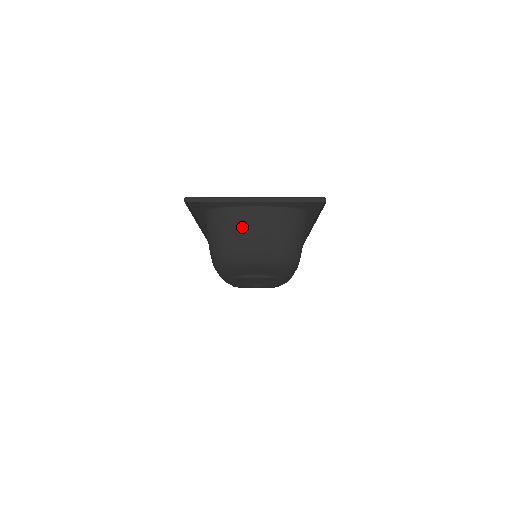
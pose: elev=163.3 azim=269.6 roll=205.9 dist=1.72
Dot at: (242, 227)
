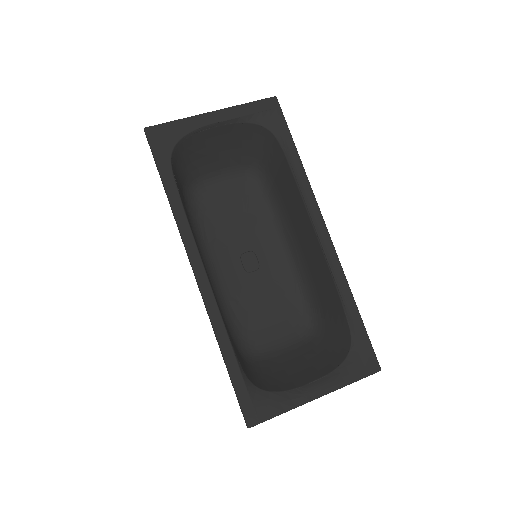
Dot at: (288, 377)
